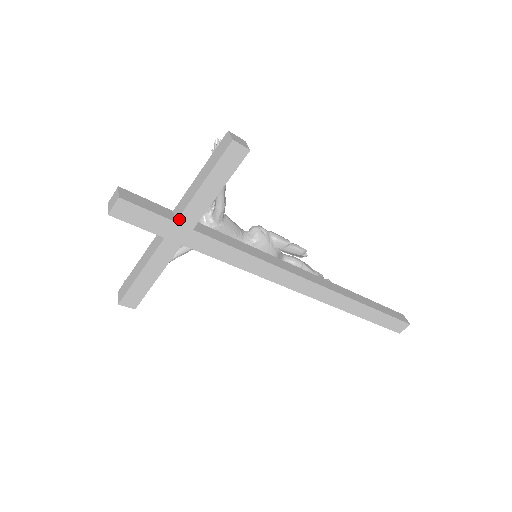
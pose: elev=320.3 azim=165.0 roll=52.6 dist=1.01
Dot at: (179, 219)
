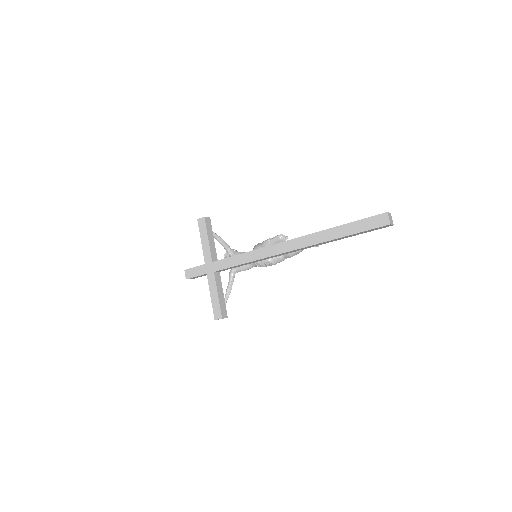
Dot at: (205, 262)
